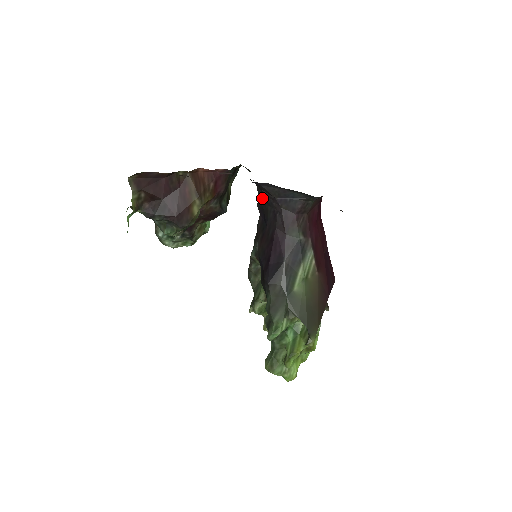
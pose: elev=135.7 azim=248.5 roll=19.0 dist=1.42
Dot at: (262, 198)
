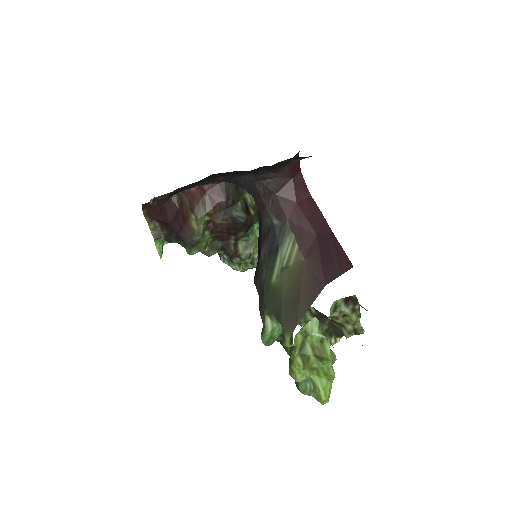
Dot at: occluded
